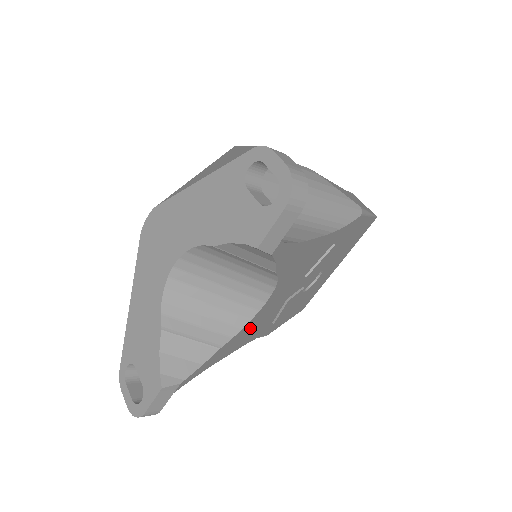
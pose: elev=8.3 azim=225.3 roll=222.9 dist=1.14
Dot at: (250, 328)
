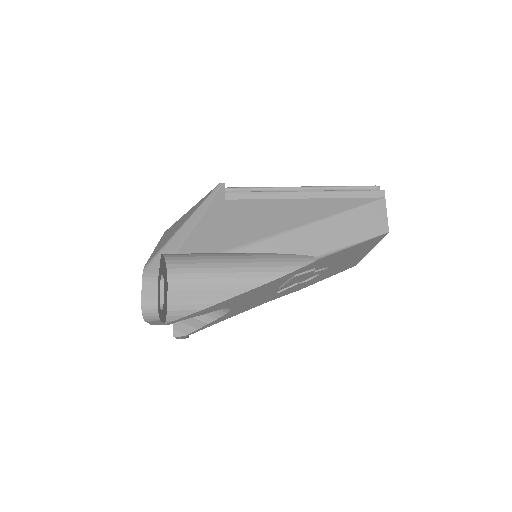
Dot at: (240, 310)
